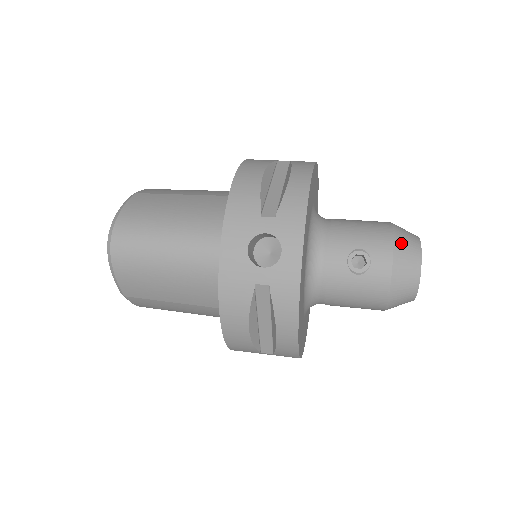
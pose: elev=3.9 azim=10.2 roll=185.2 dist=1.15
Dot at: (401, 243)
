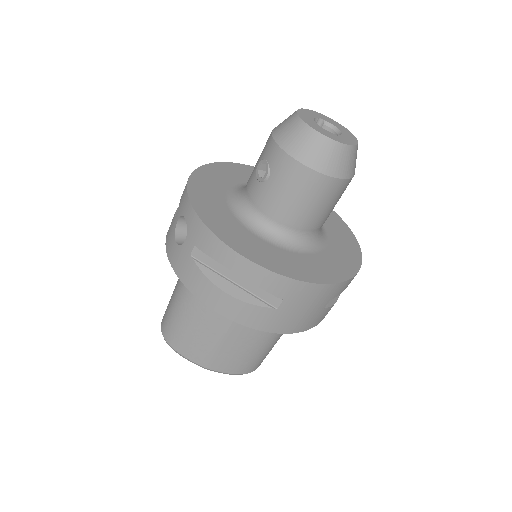
Dot at: (278, 126)
